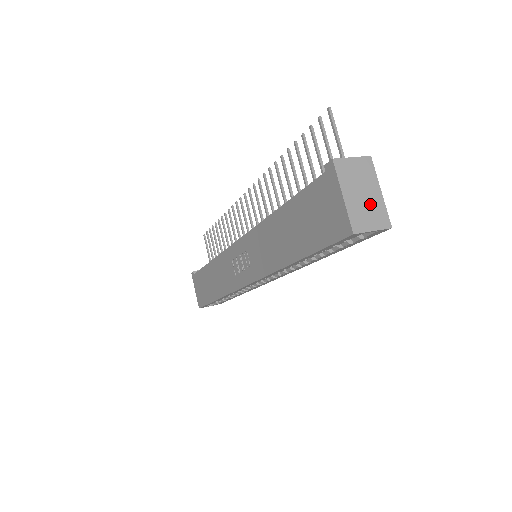
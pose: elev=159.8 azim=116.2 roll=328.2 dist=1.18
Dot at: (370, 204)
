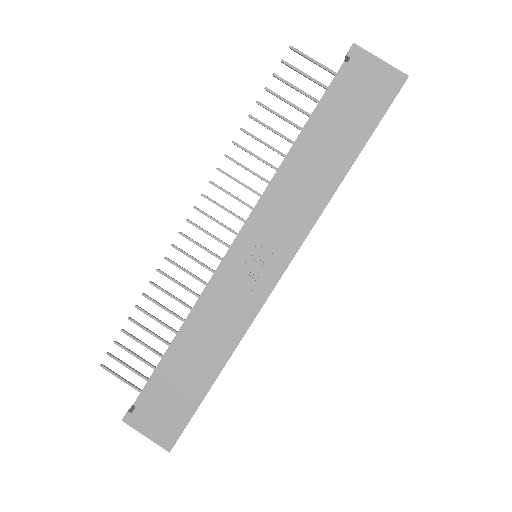
Dot at: occluded
